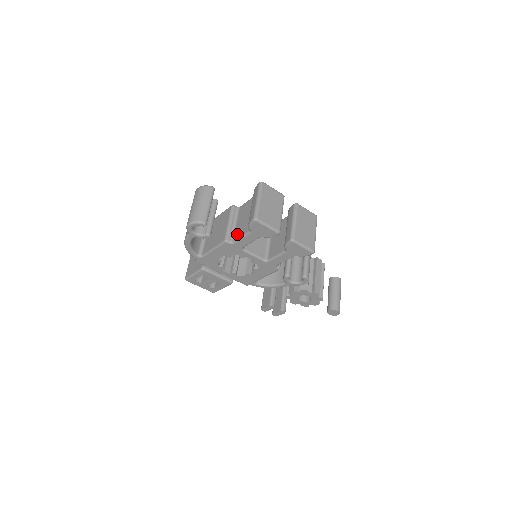
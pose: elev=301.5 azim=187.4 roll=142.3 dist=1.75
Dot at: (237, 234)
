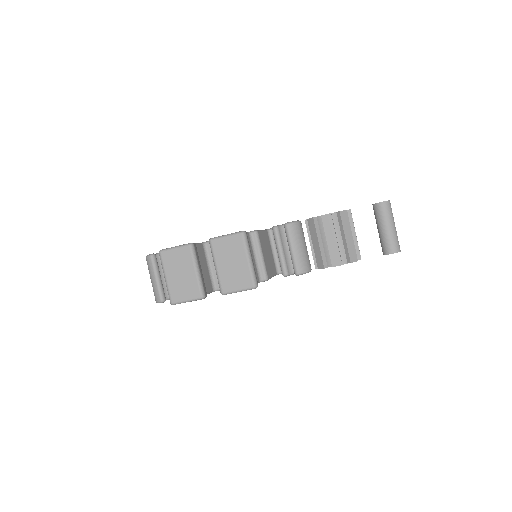
Dot at: occluded
